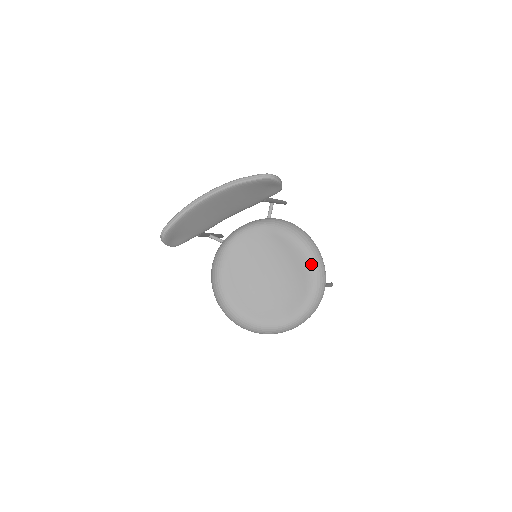
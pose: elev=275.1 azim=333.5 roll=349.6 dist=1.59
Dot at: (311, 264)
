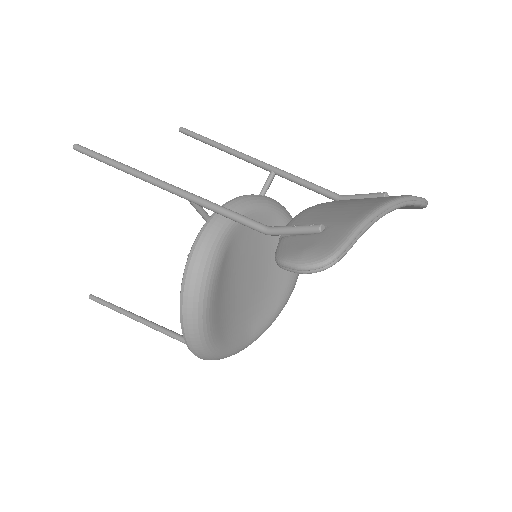
Dot at: (296, 275)
